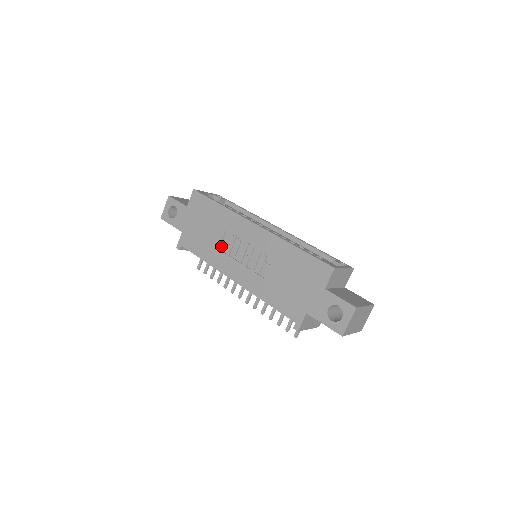
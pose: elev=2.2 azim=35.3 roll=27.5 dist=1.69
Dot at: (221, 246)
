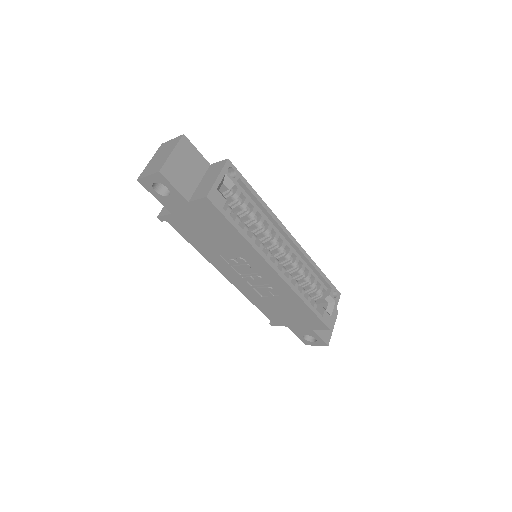
Dot at: (224, 255)
